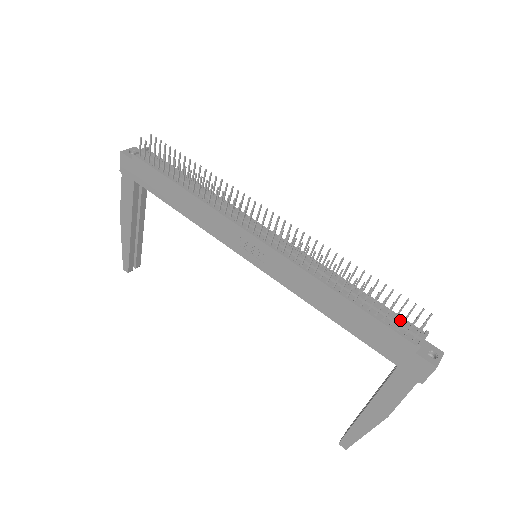
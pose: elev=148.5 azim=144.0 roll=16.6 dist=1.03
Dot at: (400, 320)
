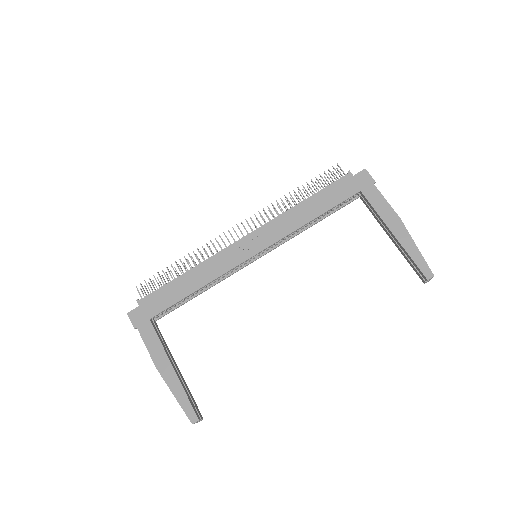
Dot at: occluded
